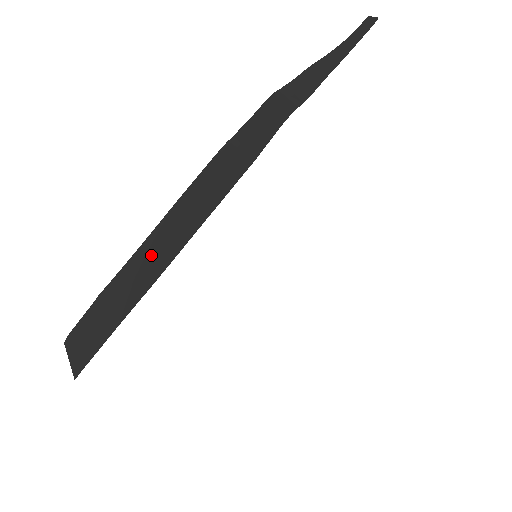
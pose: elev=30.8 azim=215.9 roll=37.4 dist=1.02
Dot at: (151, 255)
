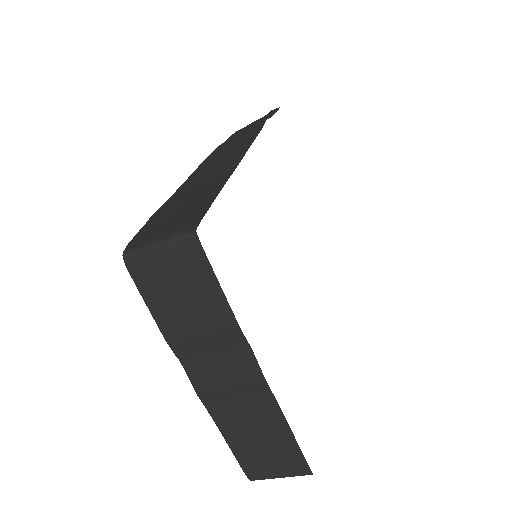
Dot at: (206, 175)
